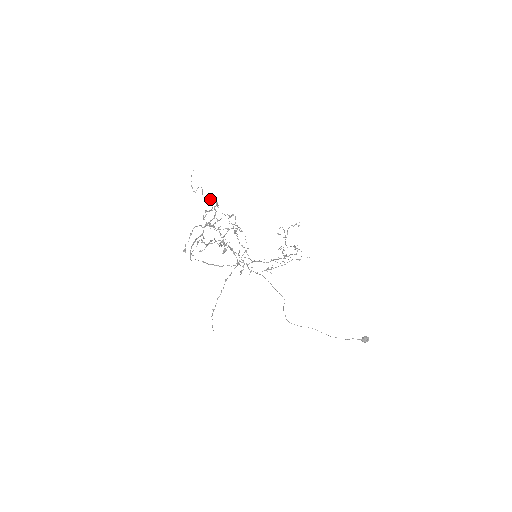
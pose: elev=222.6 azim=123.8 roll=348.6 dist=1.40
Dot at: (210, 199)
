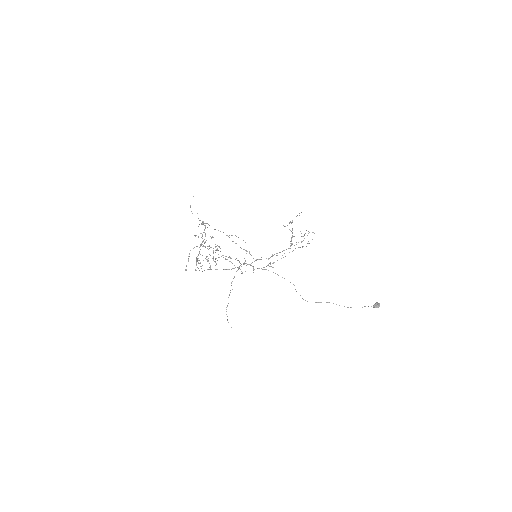
Dot at: occluded
